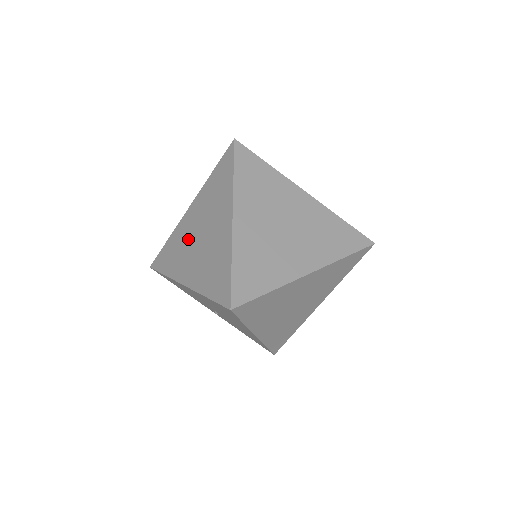
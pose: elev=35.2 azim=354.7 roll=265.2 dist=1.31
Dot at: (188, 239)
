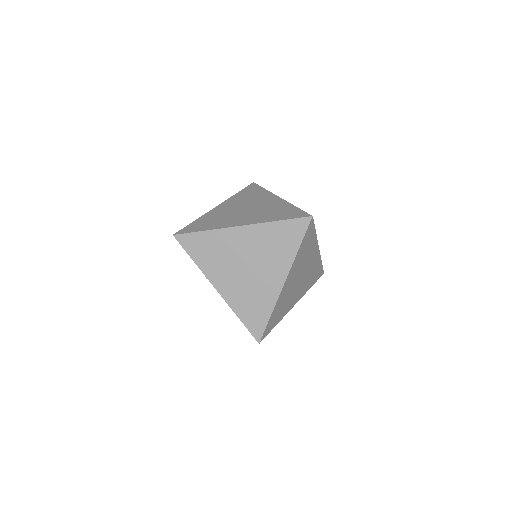
Dot at: (232, 256)
